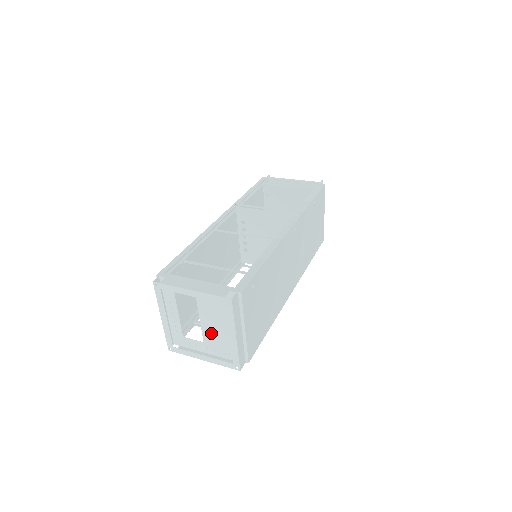
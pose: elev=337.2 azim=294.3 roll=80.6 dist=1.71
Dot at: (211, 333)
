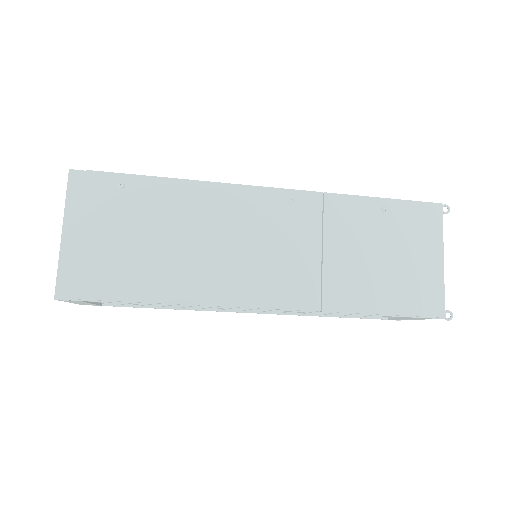
Dot at: occluded
